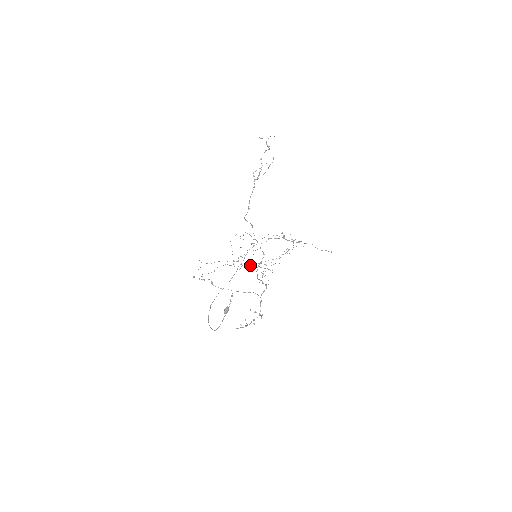
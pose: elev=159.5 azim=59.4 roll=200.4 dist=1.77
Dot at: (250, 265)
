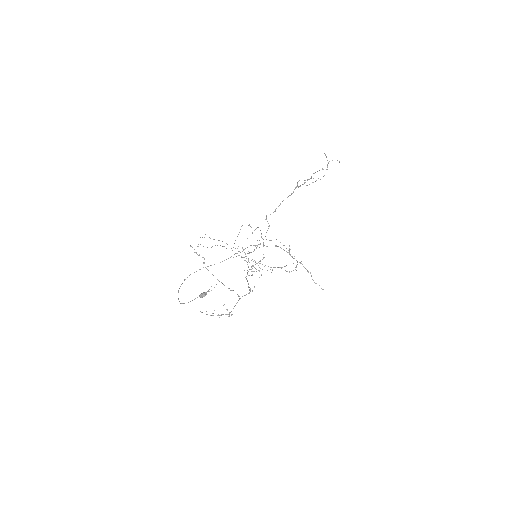
Dot at: occluded
